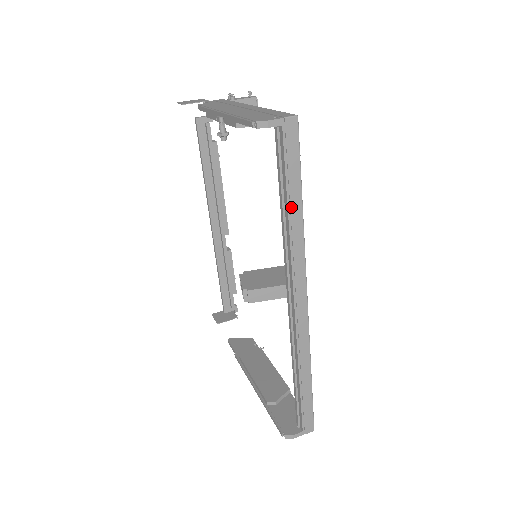
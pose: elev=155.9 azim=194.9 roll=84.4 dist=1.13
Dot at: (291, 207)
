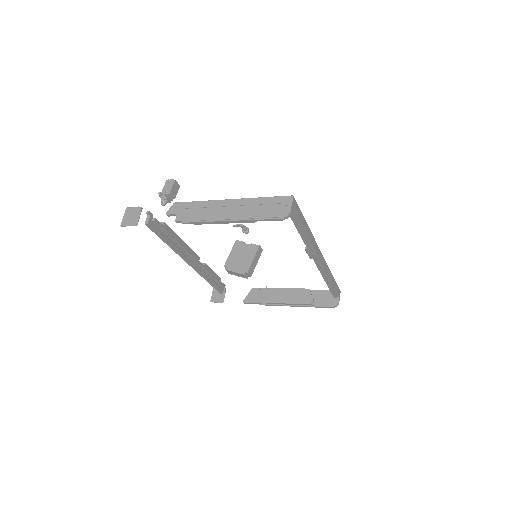
Dot at: (306, 230)
